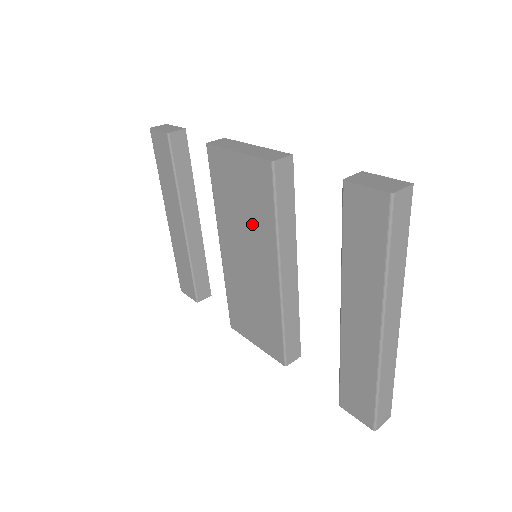
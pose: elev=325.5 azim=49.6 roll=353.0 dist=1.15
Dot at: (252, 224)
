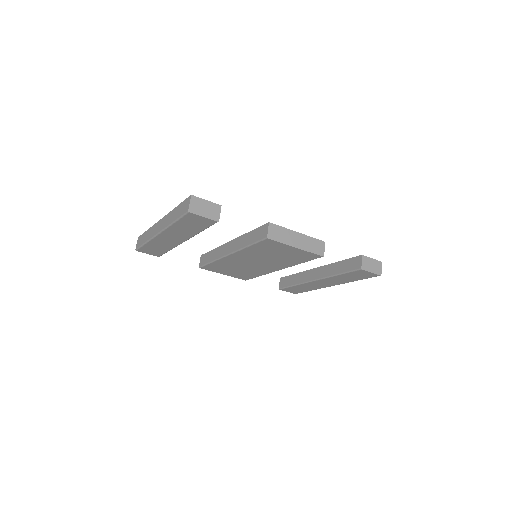
Dot at: (278, 260)
